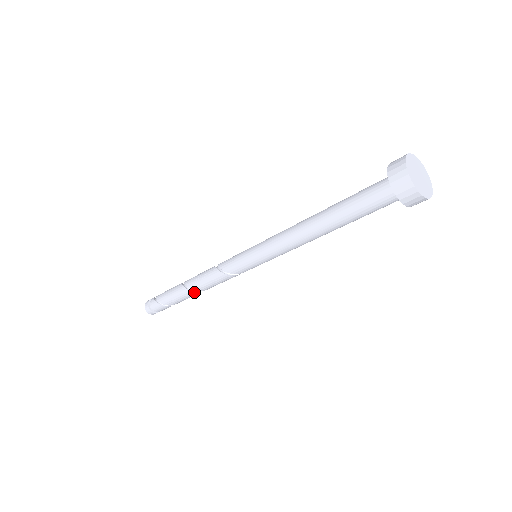
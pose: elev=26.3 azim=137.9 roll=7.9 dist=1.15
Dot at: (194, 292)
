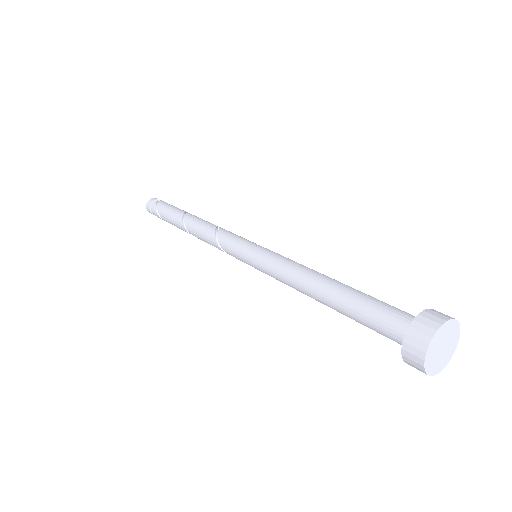
Dot at: occluded
